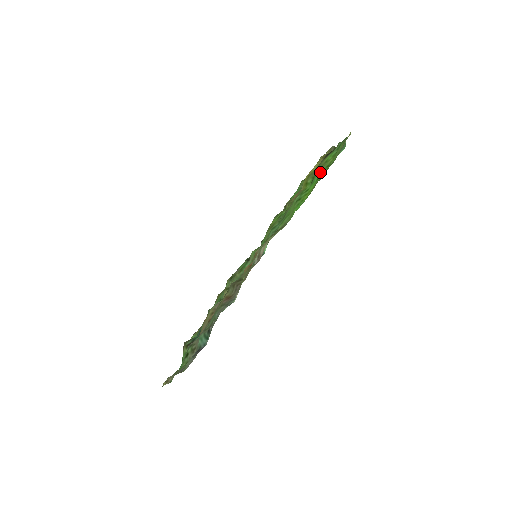
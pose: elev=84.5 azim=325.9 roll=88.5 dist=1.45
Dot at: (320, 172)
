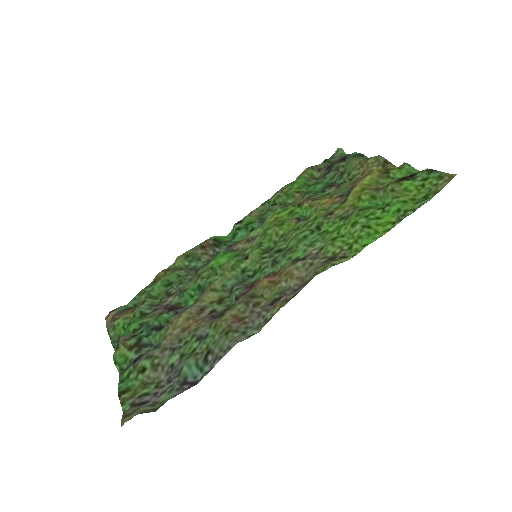
Dot at: (402, 203)
